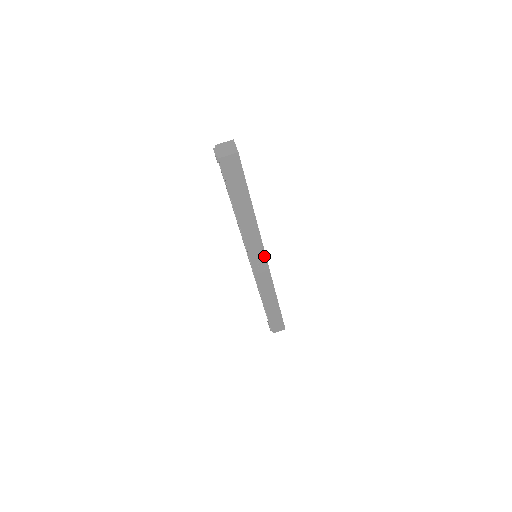
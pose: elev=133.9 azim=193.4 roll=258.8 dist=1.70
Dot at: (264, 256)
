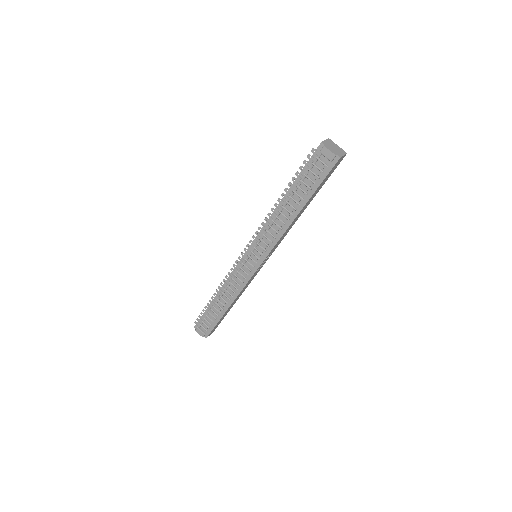
Dot at: (270, 255)
